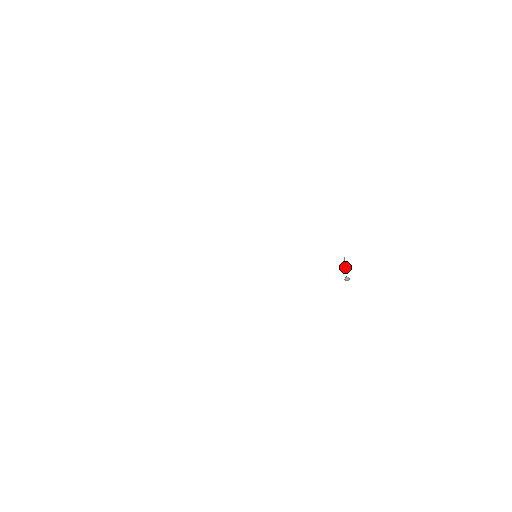
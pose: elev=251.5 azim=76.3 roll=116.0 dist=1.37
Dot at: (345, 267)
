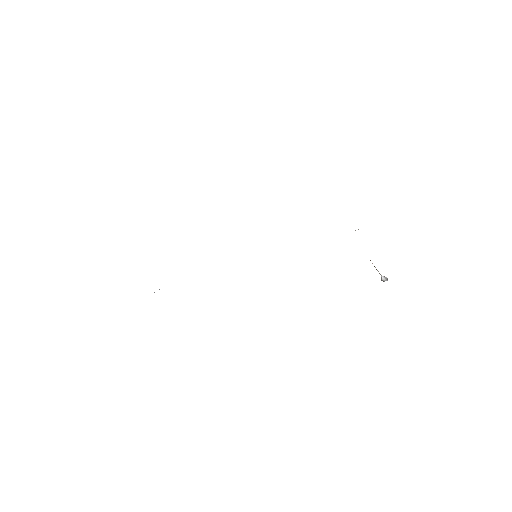
Dot at: occluded
